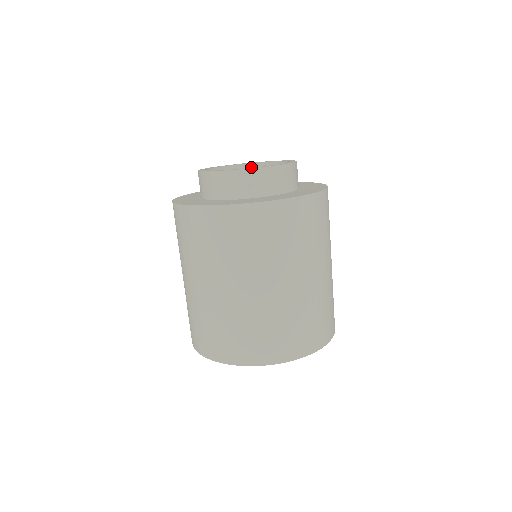
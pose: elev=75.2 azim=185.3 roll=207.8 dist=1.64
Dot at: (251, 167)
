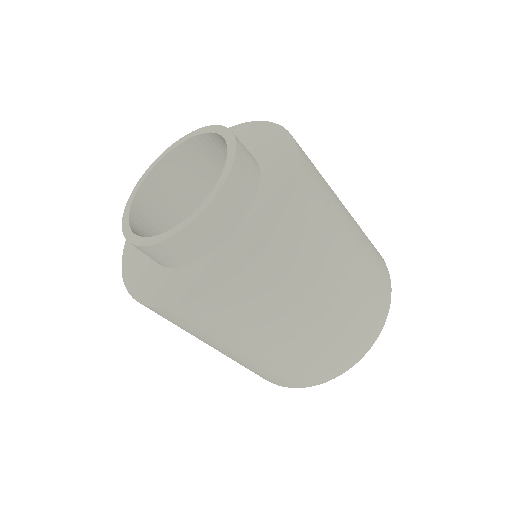
Dot at: (188, 145)
